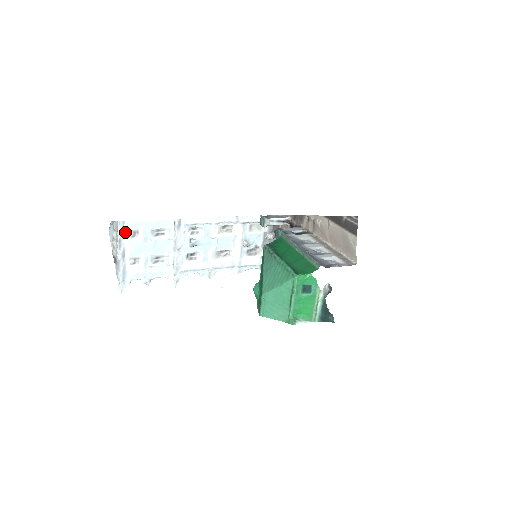
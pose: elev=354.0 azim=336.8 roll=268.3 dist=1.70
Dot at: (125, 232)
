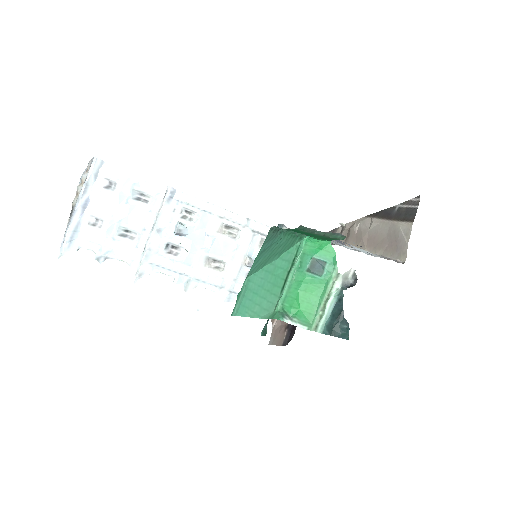
Dot at: (99, 177)
